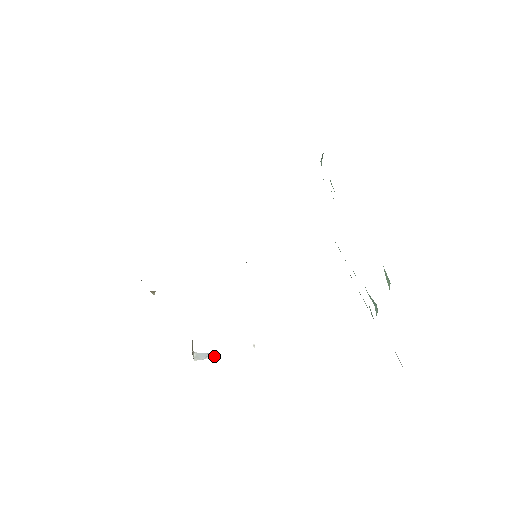
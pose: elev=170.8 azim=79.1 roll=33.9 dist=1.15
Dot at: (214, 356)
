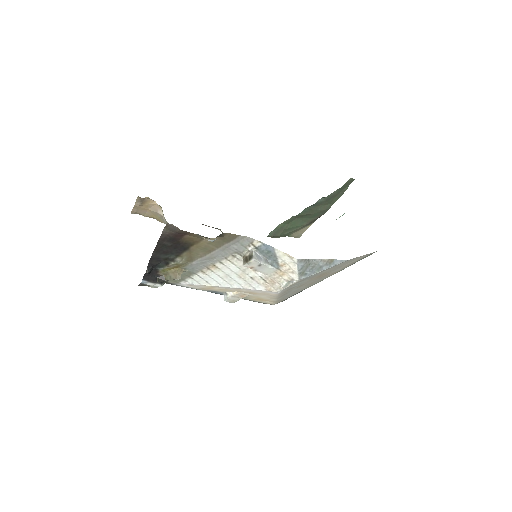
Dot at: (265, 264)
